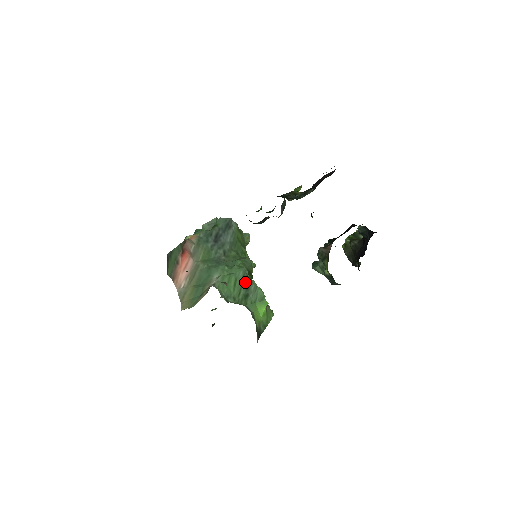
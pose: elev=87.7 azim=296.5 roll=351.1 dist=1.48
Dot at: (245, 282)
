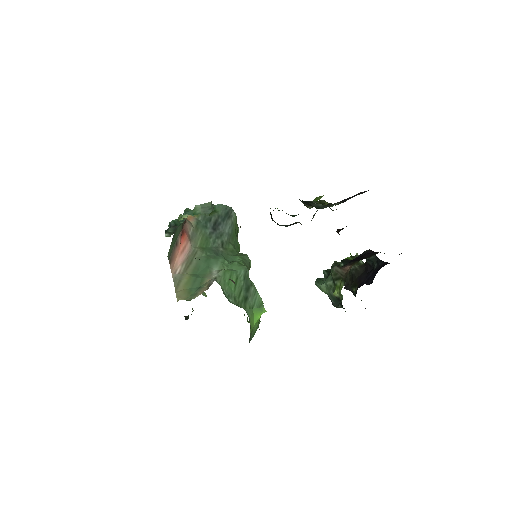
Dot at: (246, 283)
